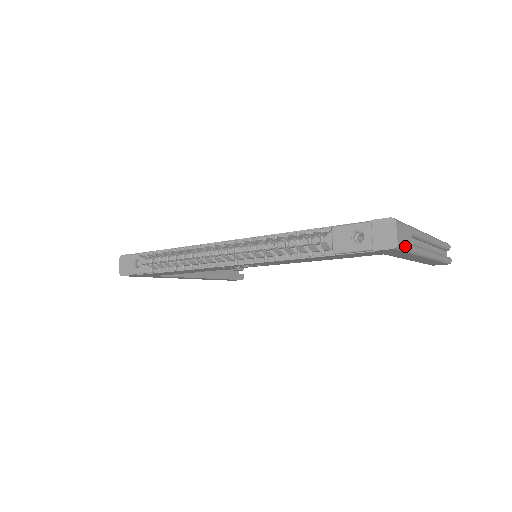
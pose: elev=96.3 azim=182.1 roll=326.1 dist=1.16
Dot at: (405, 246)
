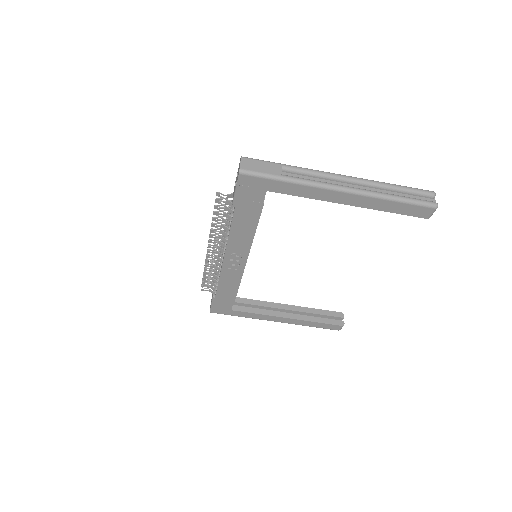
Dot at: (260, 172)
